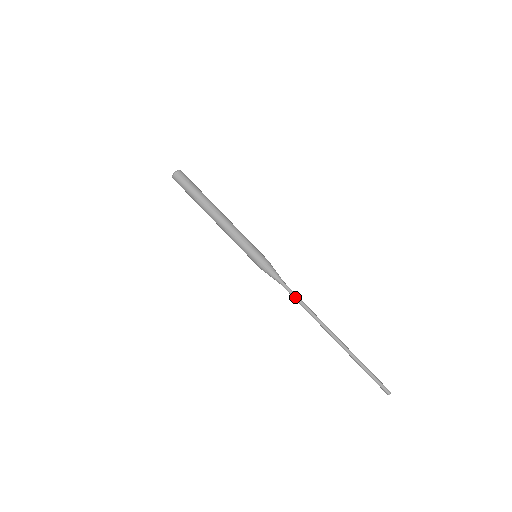
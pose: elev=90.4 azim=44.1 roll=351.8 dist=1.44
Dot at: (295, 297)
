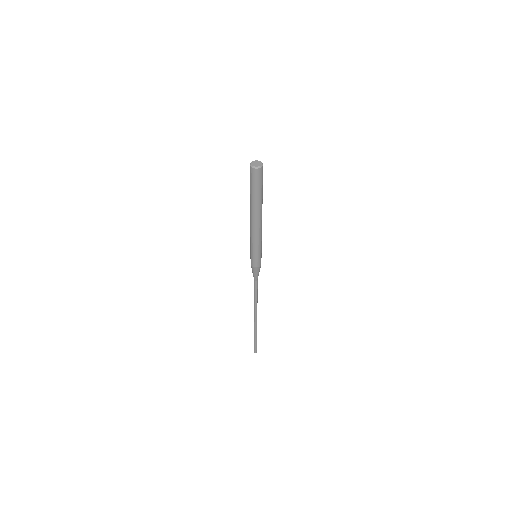
Dot at: (256, 291)
